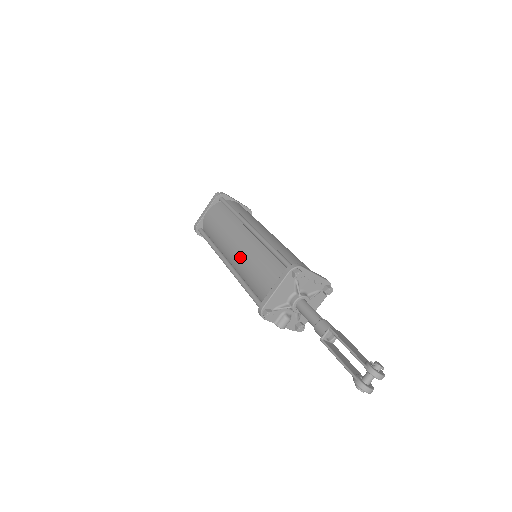
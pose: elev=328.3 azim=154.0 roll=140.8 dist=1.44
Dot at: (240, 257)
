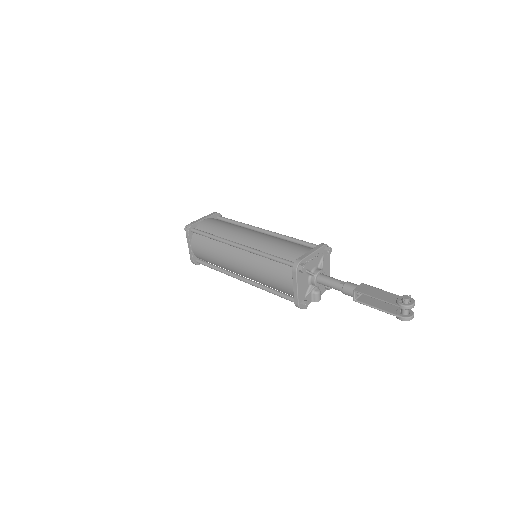
Dot at: (249, 273)
